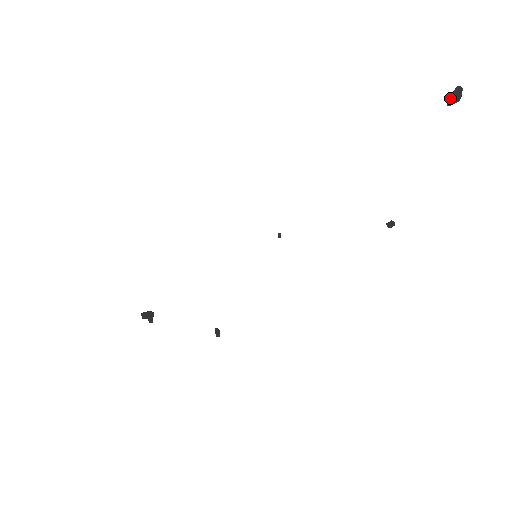
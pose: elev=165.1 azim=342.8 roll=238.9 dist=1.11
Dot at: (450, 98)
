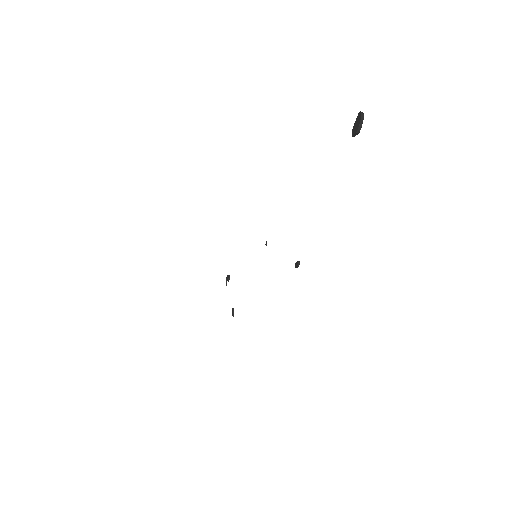
Dot at: (353, 126)
